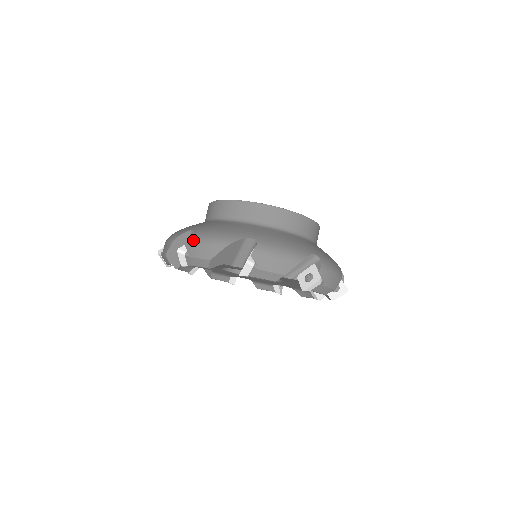
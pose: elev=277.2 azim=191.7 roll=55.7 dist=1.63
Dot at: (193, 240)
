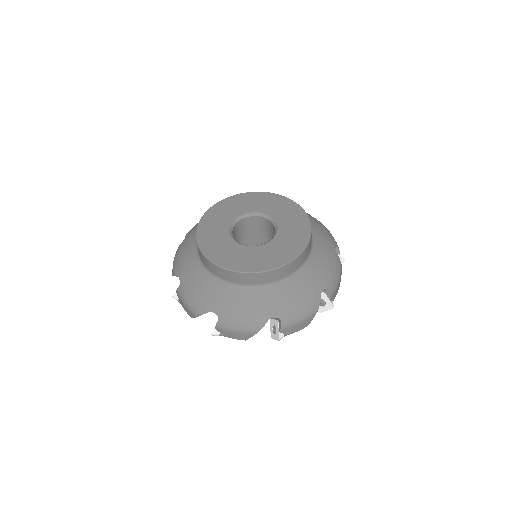
Dot at: (222, 328)
